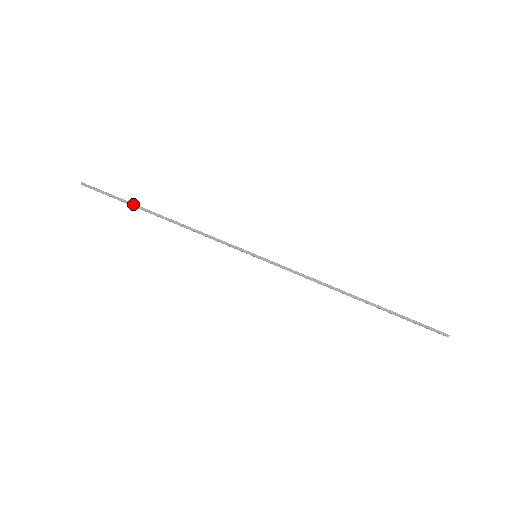
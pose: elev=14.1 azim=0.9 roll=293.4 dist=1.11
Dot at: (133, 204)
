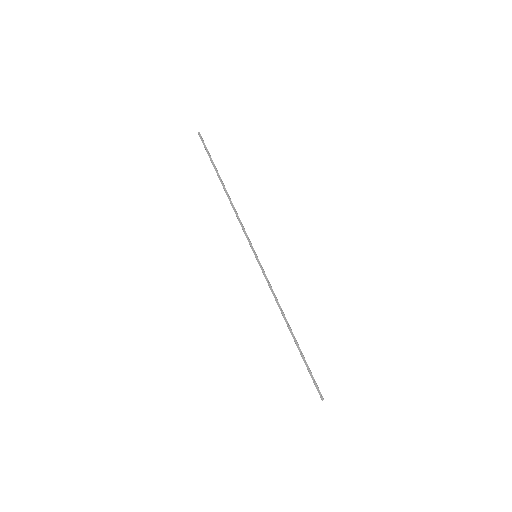
Dot at: (215, 168)
